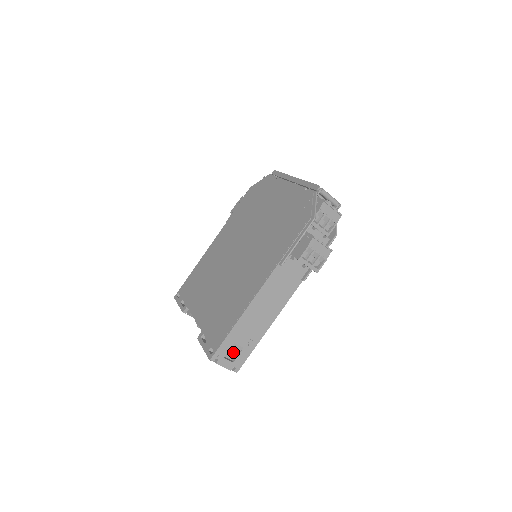
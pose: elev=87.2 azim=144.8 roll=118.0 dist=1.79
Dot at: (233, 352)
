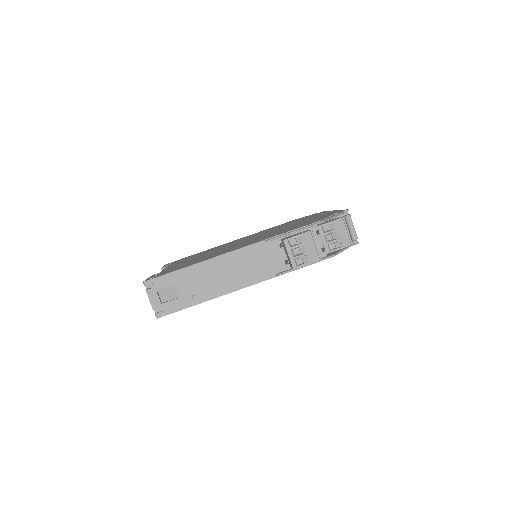
Dot at: (169, 295)
